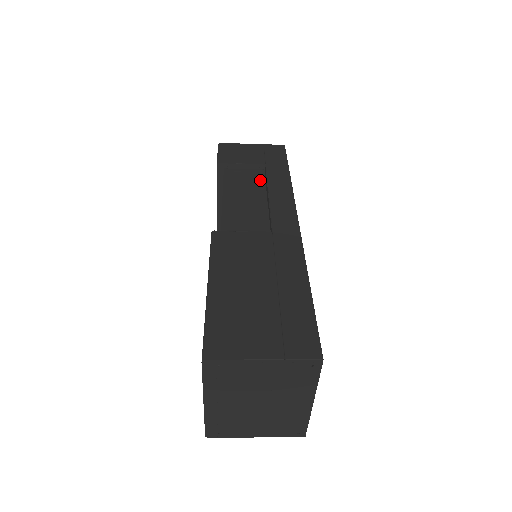
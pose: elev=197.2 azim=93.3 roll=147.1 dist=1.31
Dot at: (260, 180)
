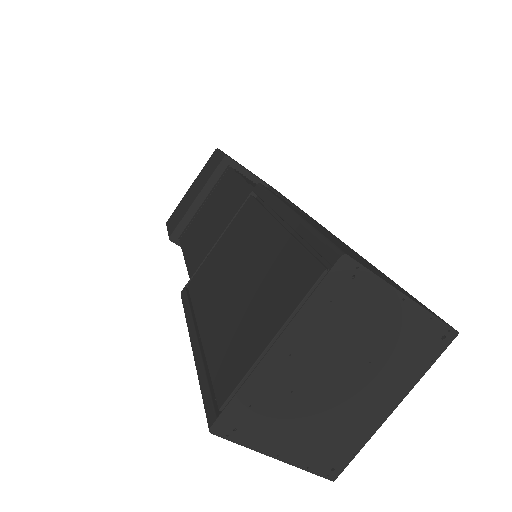
Dot at: occluded
